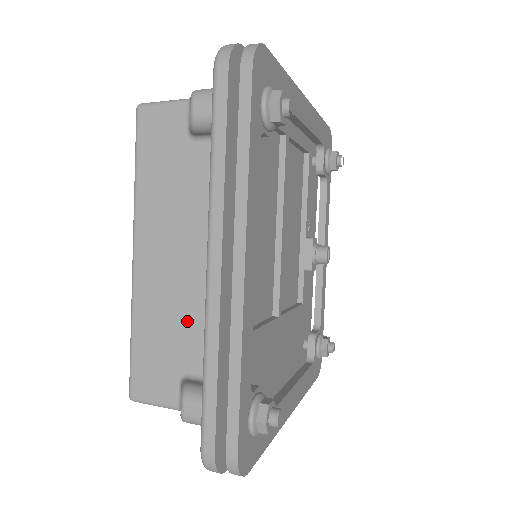
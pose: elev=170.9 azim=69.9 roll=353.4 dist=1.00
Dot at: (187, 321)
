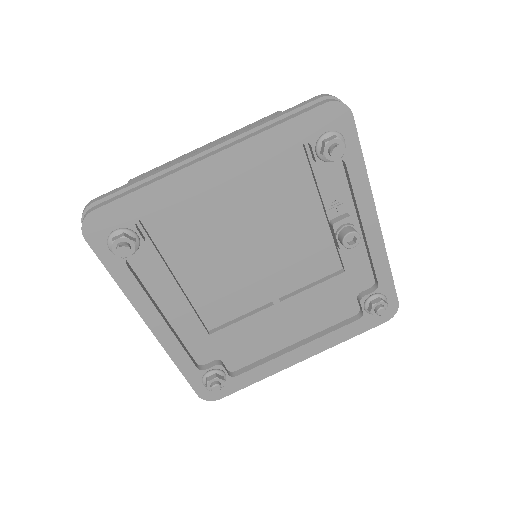
Dot at: occluded
